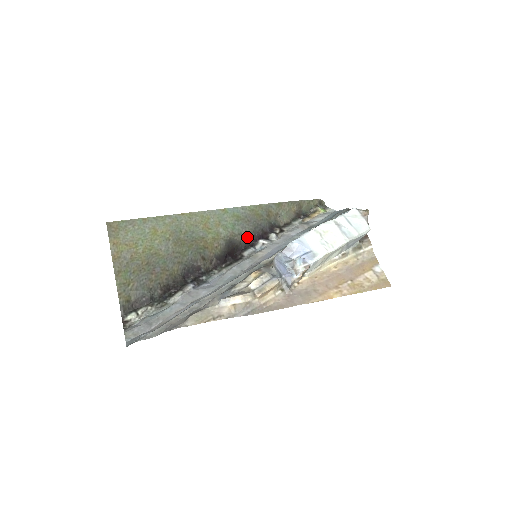
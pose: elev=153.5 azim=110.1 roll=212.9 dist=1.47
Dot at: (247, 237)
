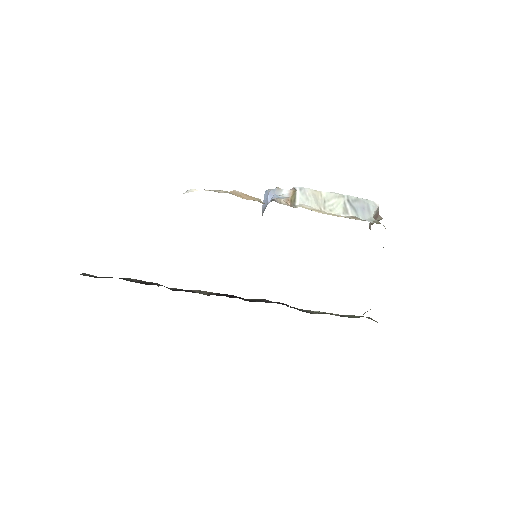
Dot at: (262, 300)
